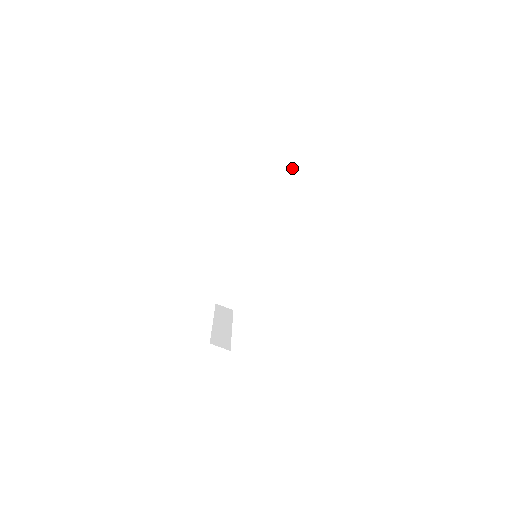
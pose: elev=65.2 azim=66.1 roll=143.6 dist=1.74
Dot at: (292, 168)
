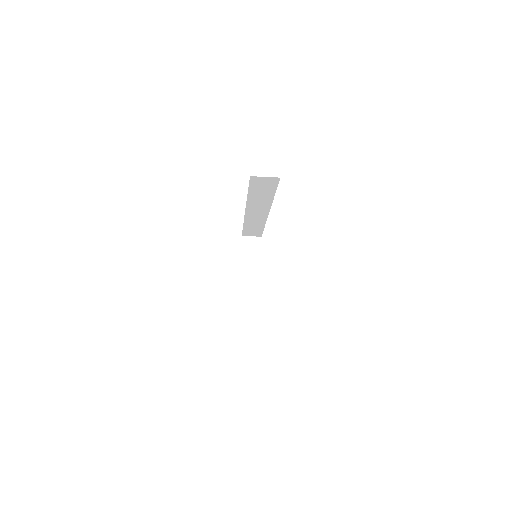
Dot at: (268, 177)
